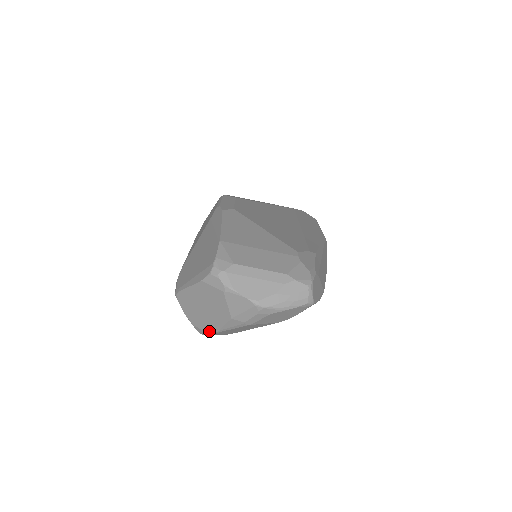
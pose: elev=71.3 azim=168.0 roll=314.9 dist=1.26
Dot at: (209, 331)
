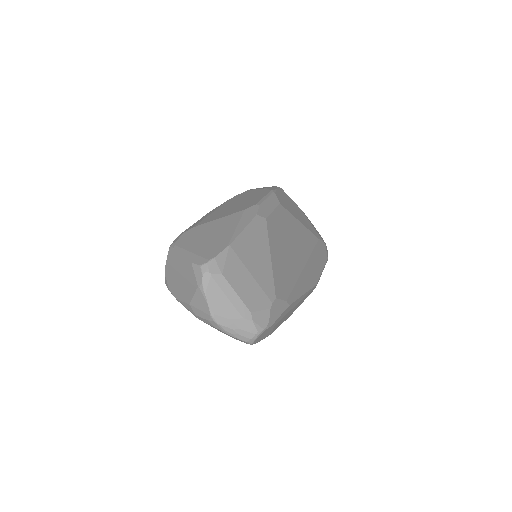
Dot at: (171, 291)
